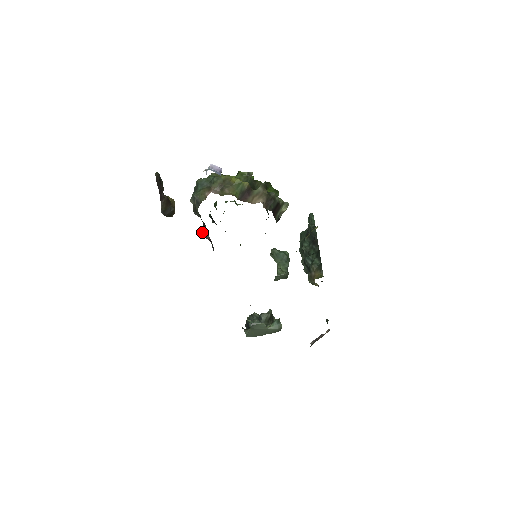
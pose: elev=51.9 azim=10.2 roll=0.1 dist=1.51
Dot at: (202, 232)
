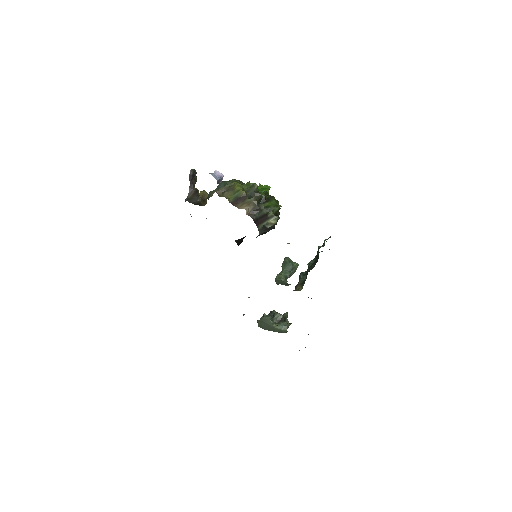
Dot at: occluded
